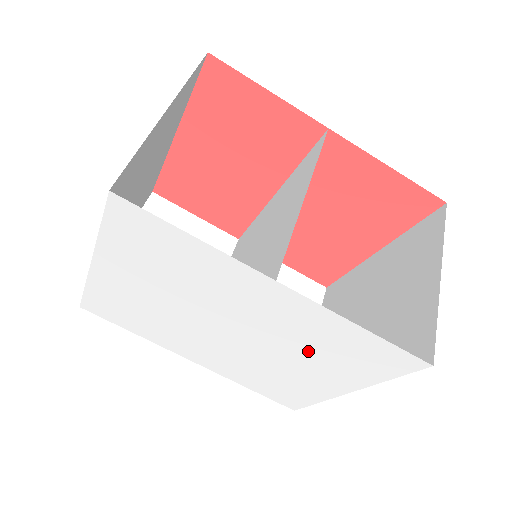
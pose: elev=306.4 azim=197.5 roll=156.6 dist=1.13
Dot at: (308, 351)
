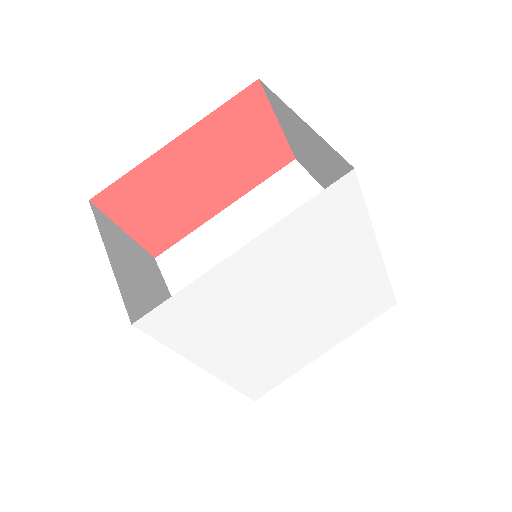
Dot at: (337, 315)
